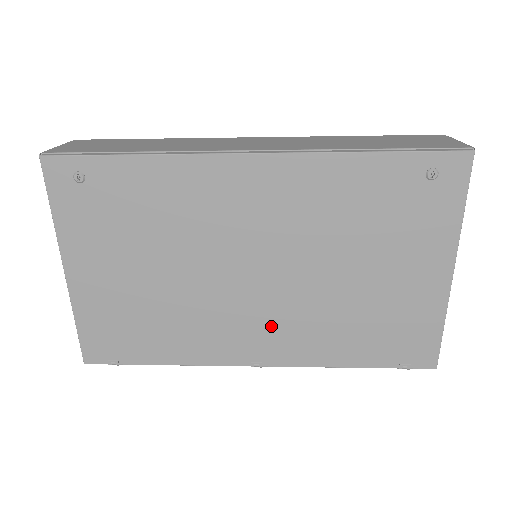
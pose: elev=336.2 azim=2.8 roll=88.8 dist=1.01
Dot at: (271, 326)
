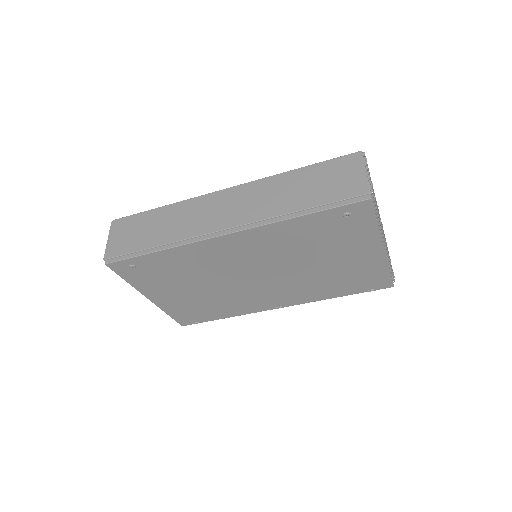
Dot at: (279, 293)
